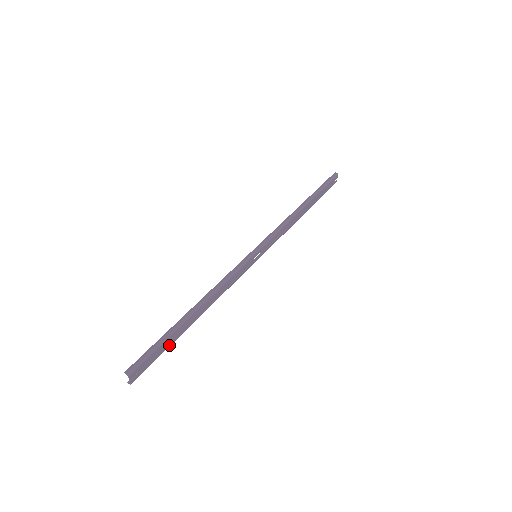
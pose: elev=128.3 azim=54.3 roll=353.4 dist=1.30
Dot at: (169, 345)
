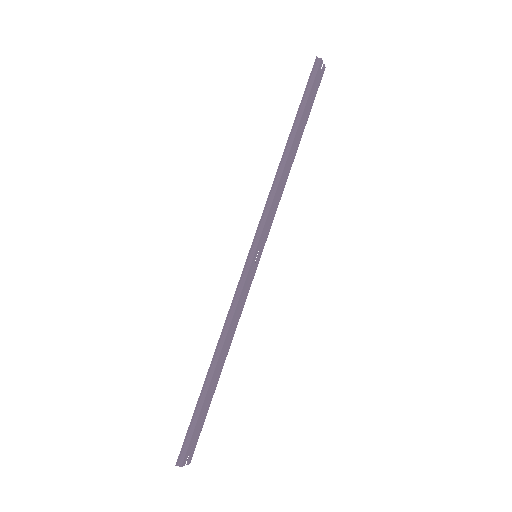
Dot at: (207, 409)
